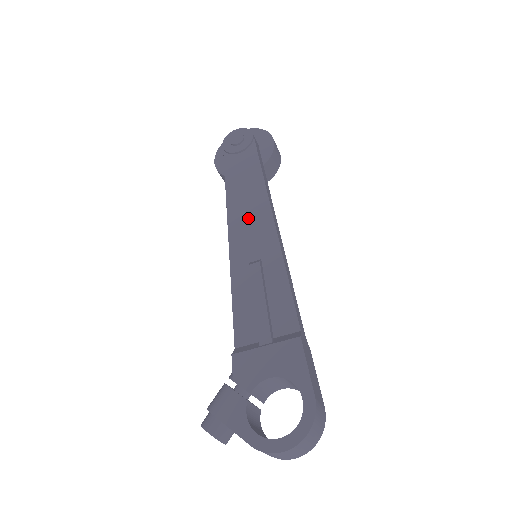
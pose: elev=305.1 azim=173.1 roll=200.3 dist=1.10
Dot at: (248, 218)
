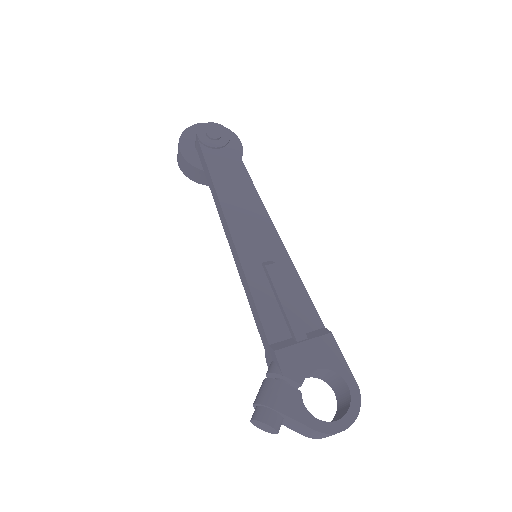
Dot at: (247, 218)
